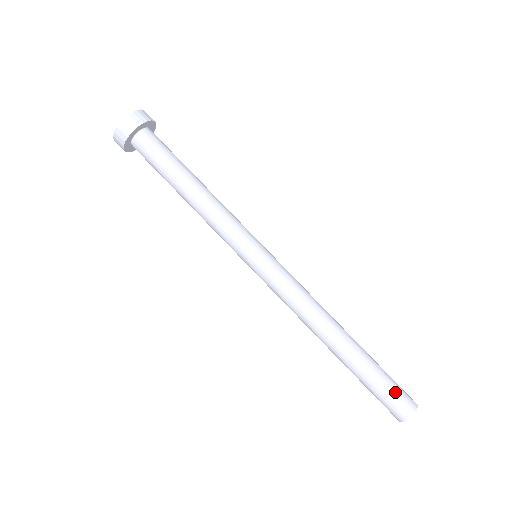
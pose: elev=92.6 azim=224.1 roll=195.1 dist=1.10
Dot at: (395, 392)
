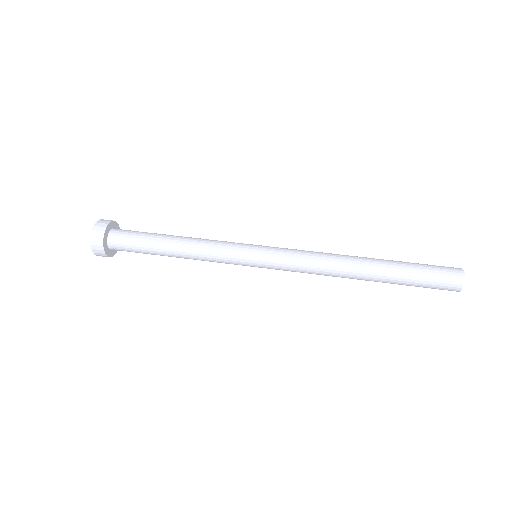
Dot at: (436, 267)
